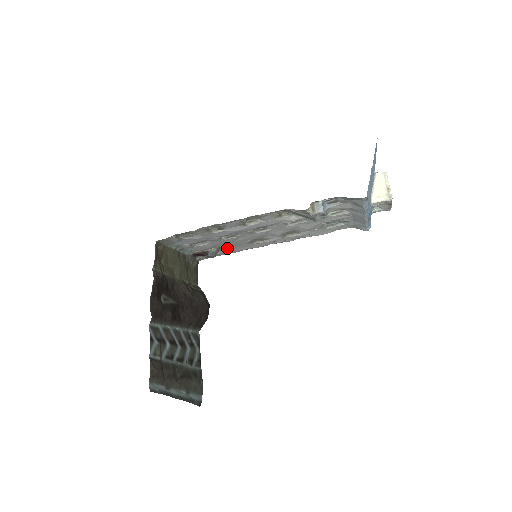
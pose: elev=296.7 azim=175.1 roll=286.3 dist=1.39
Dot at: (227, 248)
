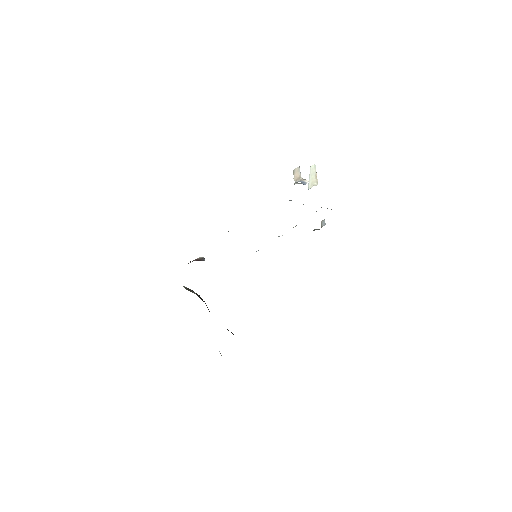
Dot at: occluded
